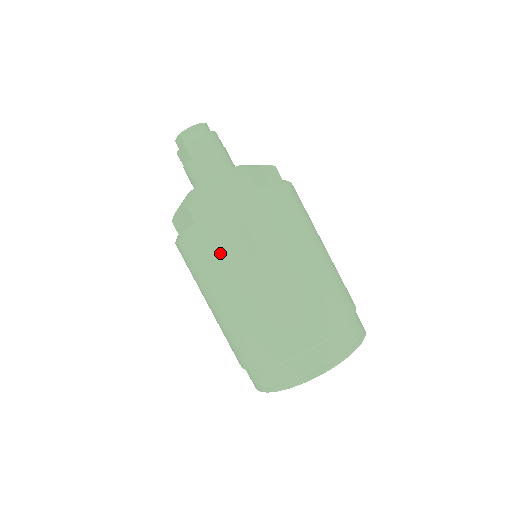
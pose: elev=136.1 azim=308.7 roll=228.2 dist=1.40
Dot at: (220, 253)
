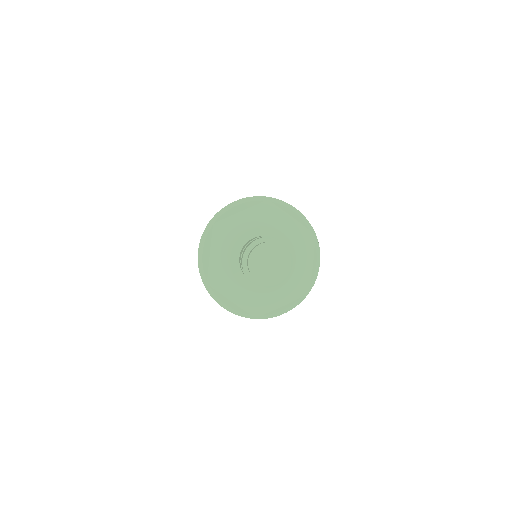
Dot at: occluded
